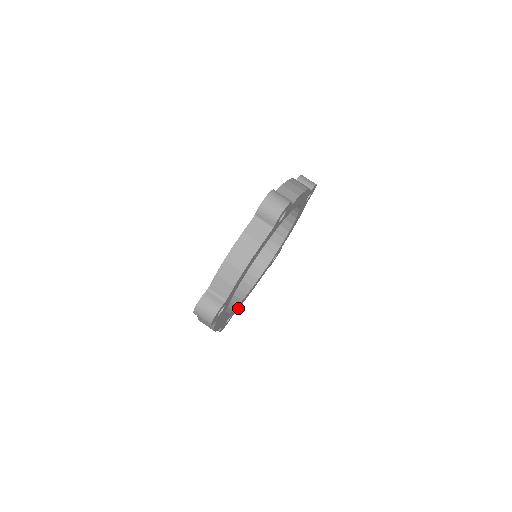
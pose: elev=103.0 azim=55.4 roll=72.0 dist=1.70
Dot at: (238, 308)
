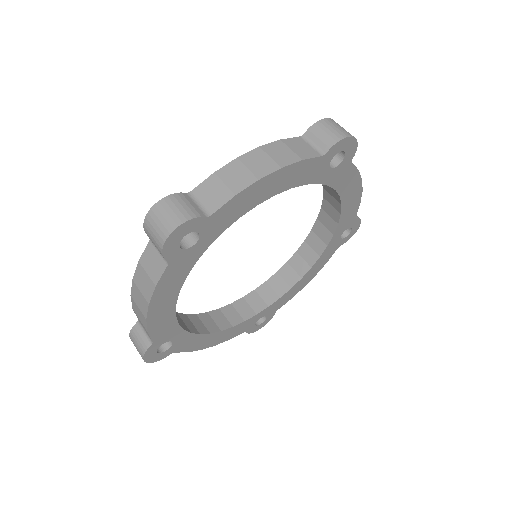
Dot at: (286, 301)
